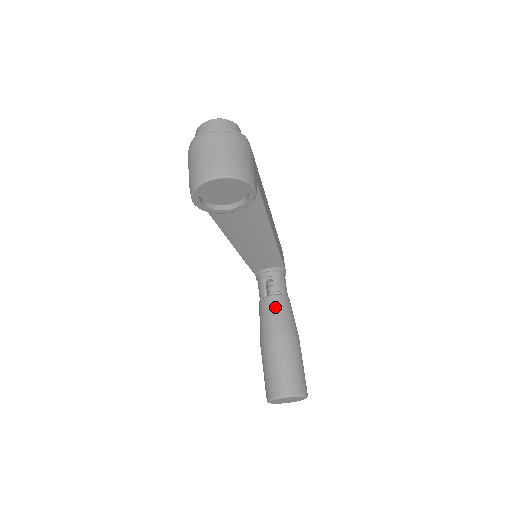
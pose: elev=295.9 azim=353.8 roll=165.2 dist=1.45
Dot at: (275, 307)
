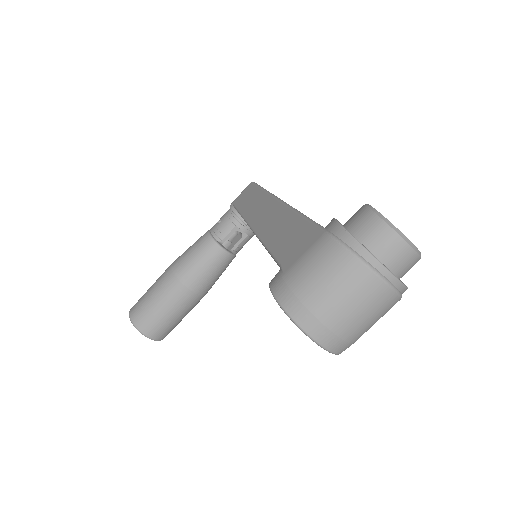
Dot at: (217, 265)
